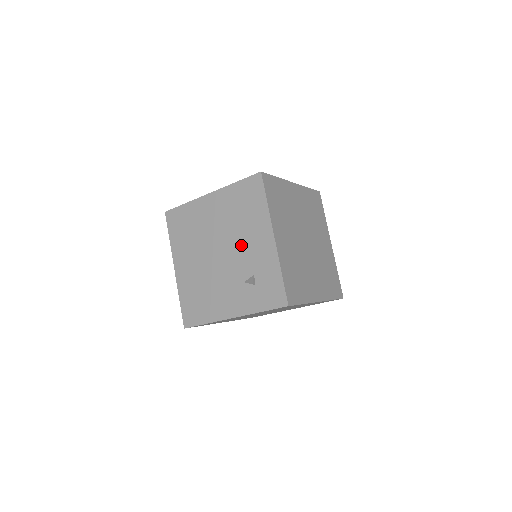
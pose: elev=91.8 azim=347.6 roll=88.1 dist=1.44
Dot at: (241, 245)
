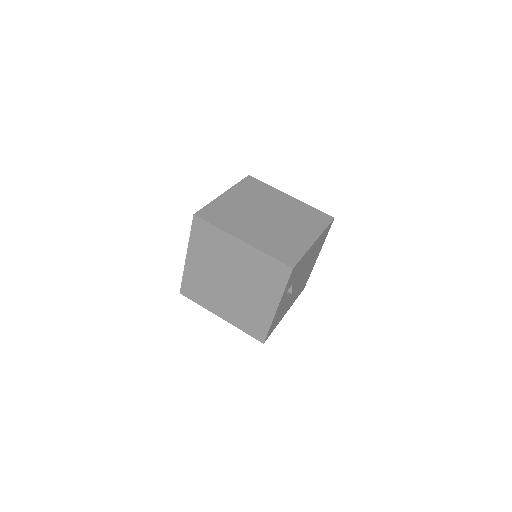
Dot at: occluded
